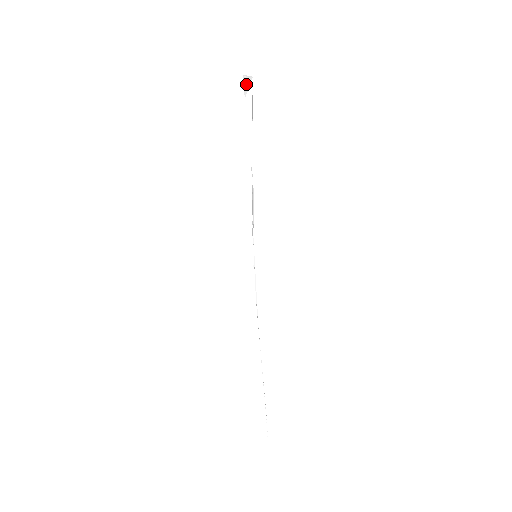
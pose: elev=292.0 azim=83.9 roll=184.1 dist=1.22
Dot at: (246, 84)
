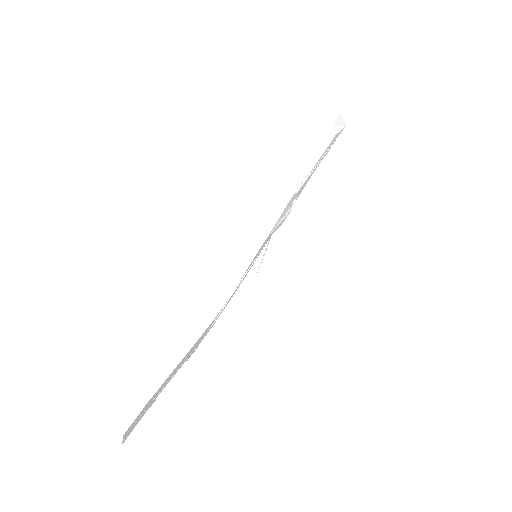
Dot at: (339, 121)
